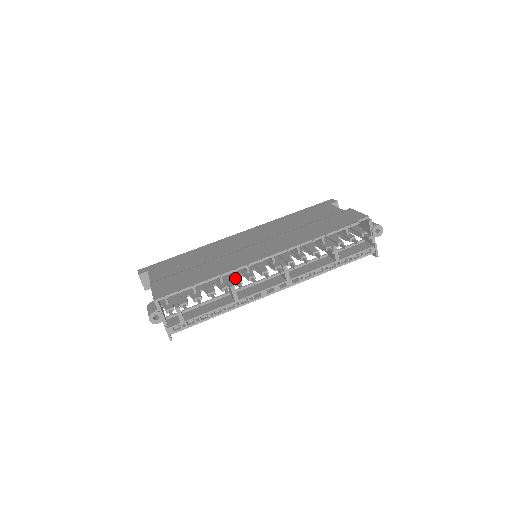
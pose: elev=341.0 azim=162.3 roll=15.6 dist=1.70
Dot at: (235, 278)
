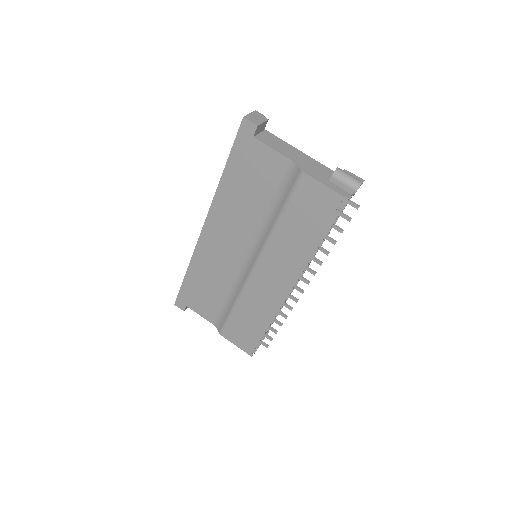
Dot at: occluded
